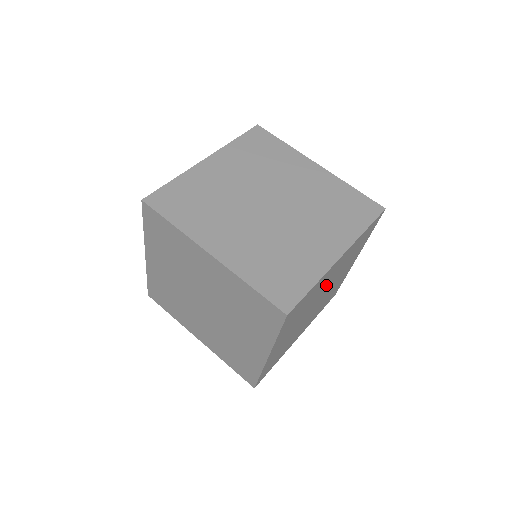
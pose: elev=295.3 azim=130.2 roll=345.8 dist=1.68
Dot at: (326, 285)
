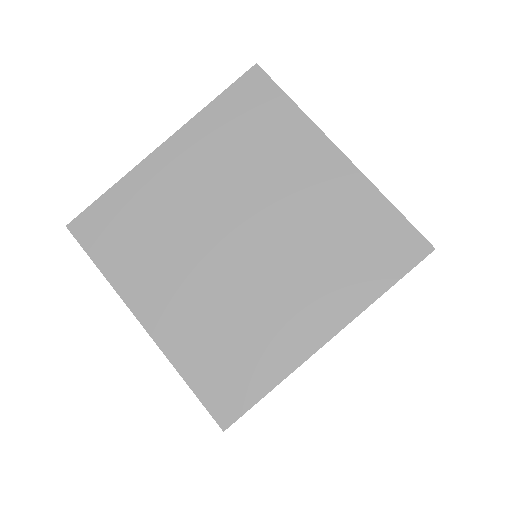
Dot at: occluded
